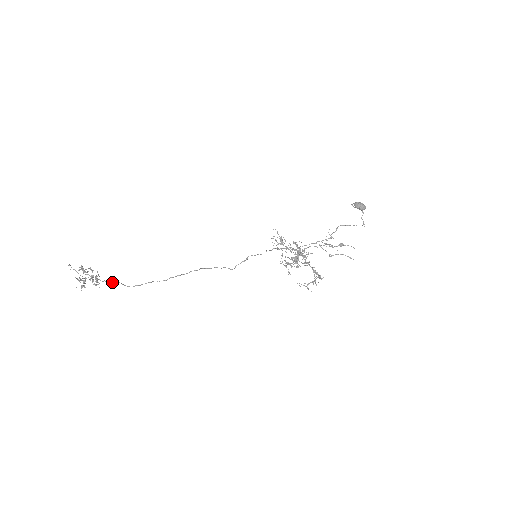
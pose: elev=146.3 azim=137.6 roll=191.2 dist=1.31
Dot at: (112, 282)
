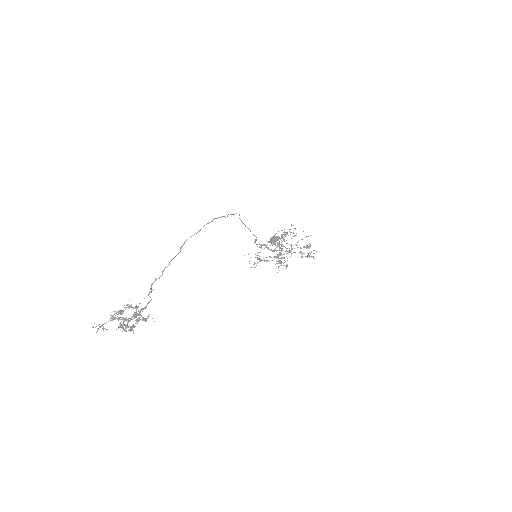
Dot at: occluded
